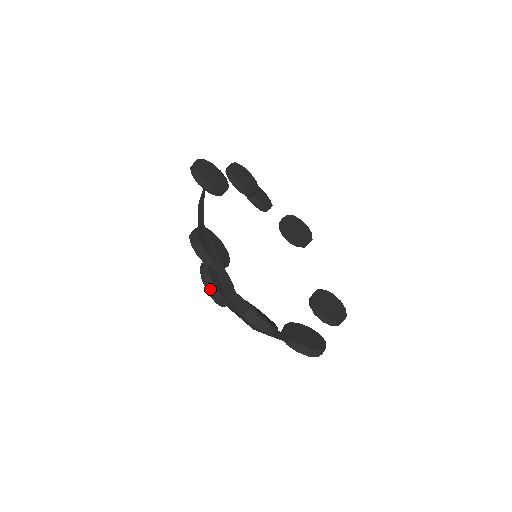
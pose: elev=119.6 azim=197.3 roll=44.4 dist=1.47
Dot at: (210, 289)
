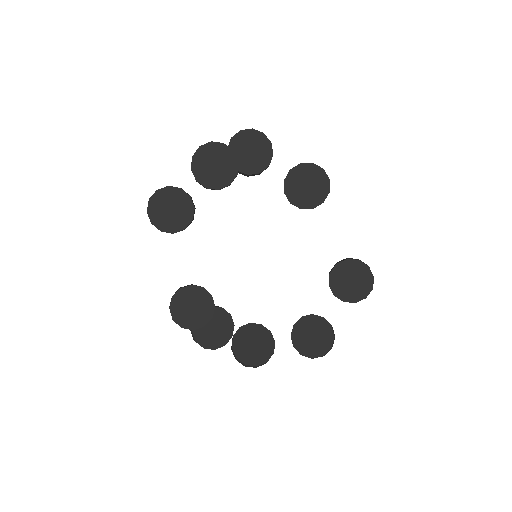
Dot at: occluded
